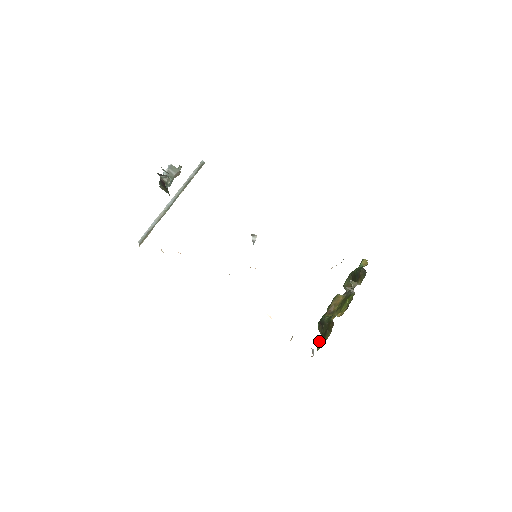
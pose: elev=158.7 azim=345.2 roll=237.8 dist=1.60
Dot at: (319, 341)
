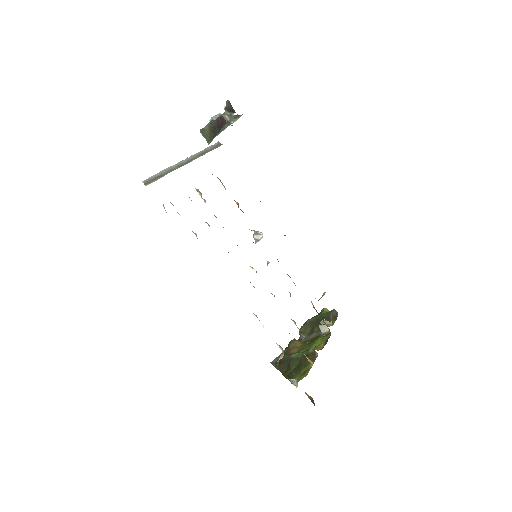
Dot at: (289, 377)
